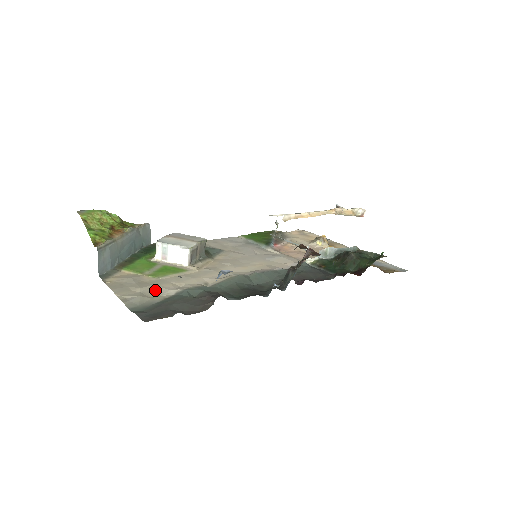
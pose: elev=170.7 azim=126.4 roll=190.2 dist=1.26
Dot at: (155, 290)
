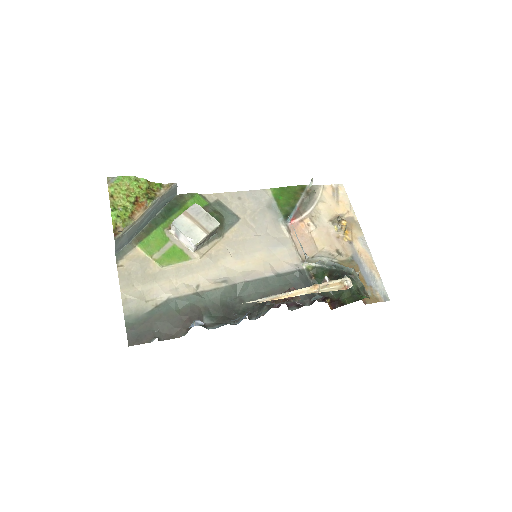
Dot at: (153, 289)
